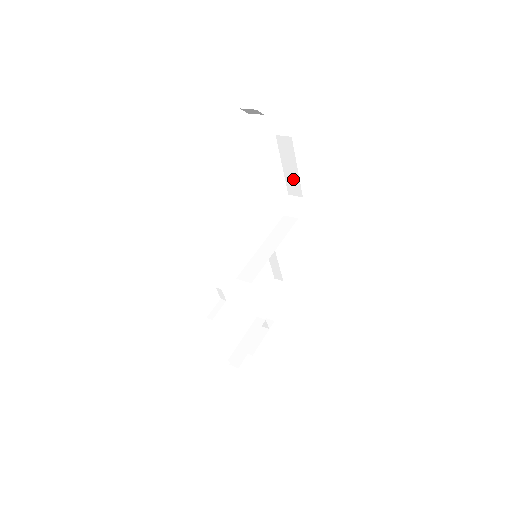
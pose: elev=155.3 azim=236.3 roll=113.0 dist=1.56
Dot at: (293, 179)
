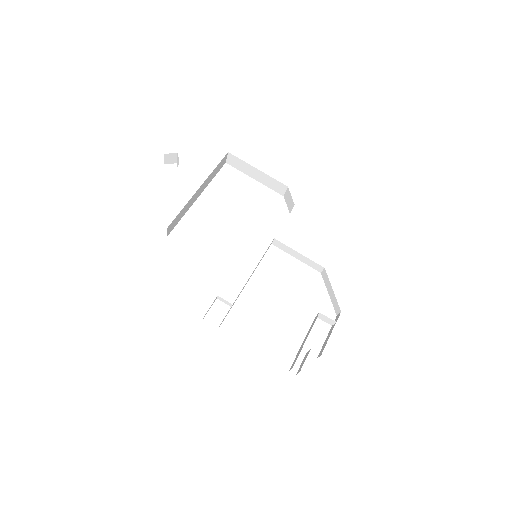
Dot at: (268, 180)
